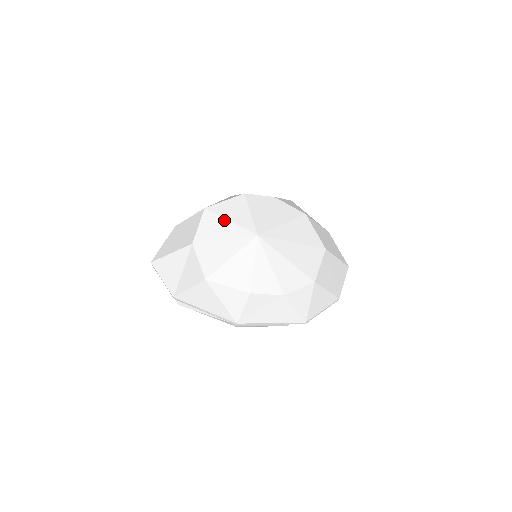
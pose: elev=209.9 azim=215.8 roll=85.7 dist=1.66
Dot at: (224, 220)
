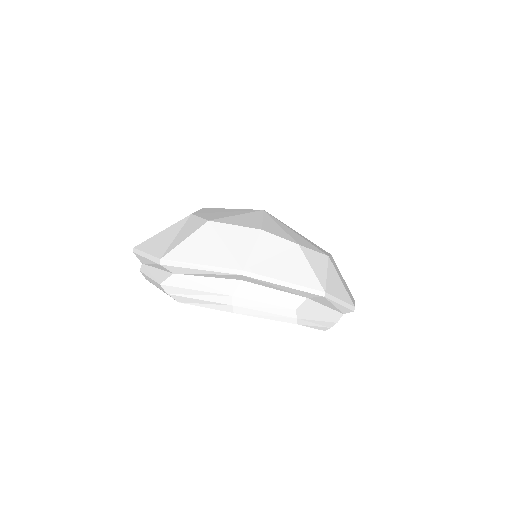
Dot at: (226, 209)
